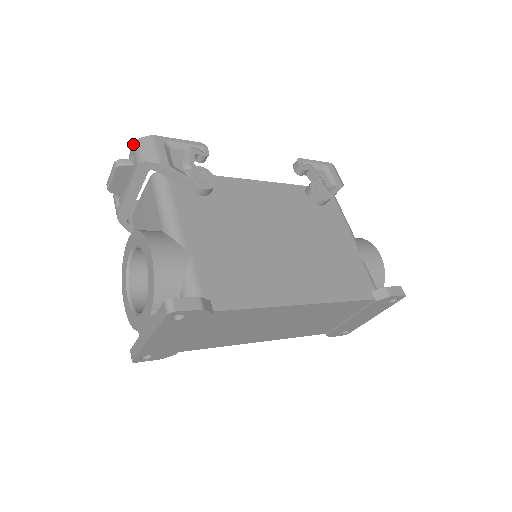
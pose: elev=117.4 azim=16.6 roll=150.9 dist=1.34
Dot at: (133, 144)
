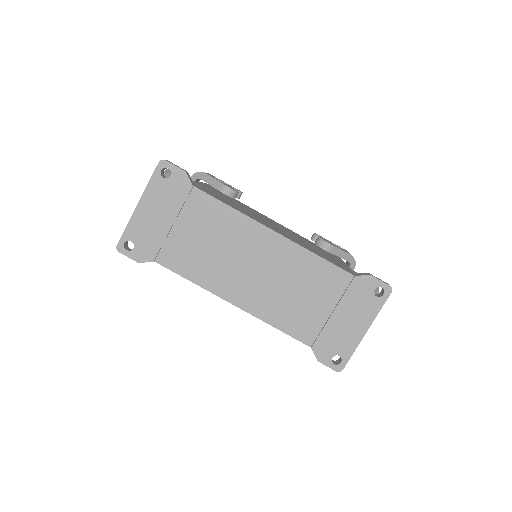
Dot at: occluded
